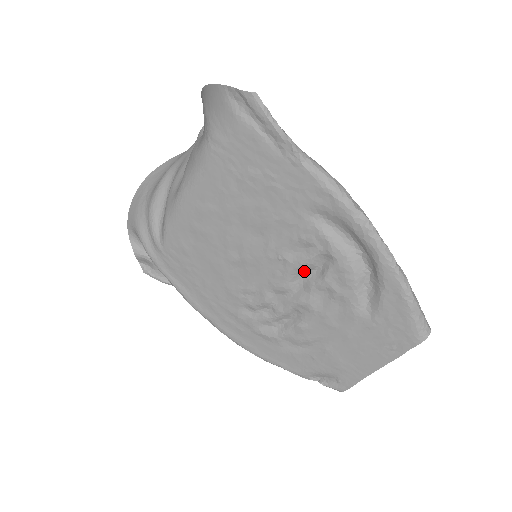
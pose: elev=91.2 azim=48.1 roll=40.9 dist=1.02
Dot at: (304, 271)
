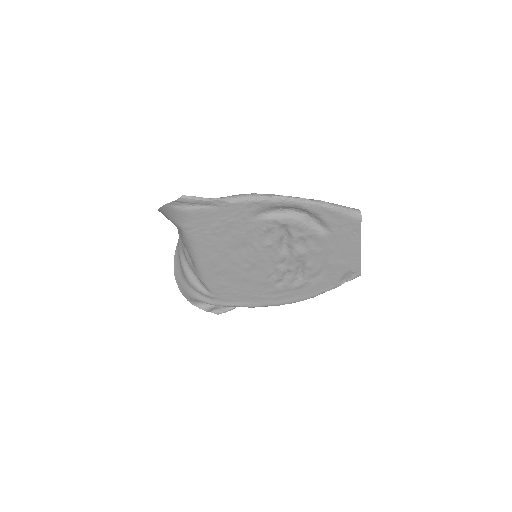
Dot at: (282, 242)
